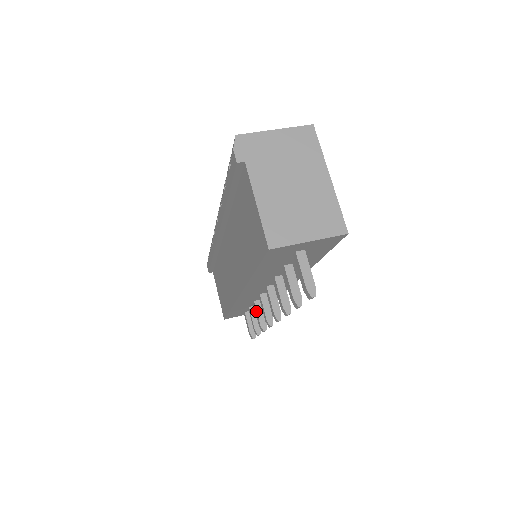
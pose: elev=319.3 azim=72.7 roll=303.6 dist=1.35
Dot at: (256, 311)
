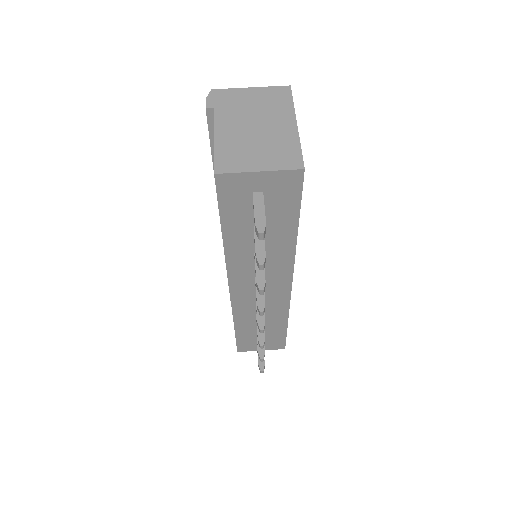
Dot at: occluded
